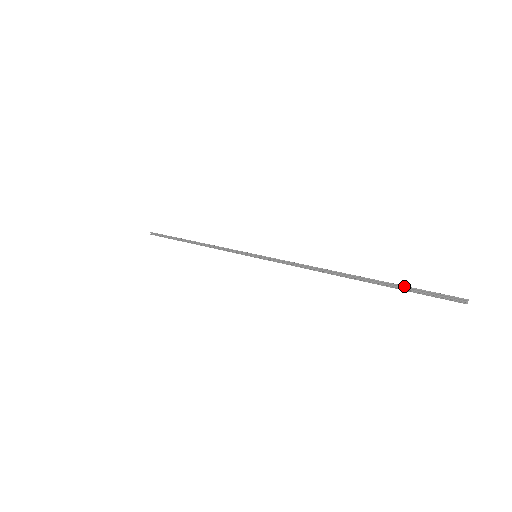
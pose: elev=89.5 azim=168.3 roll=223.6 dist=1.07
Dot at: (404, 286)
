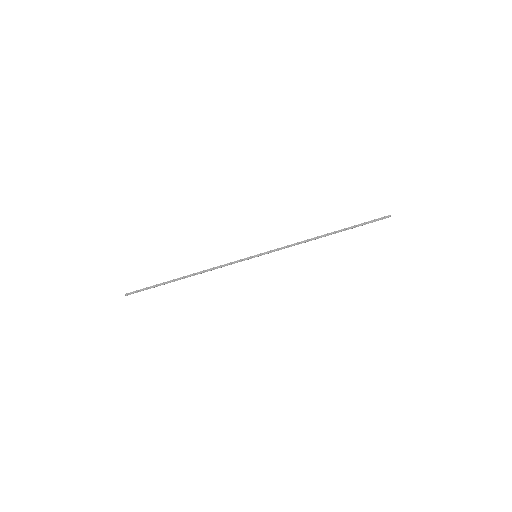
Dot at: (361, 224)
